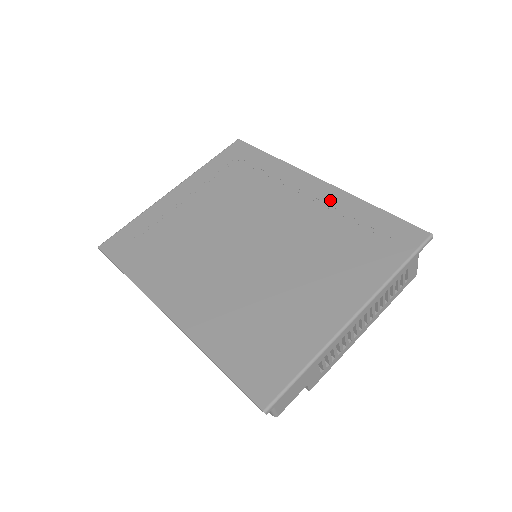
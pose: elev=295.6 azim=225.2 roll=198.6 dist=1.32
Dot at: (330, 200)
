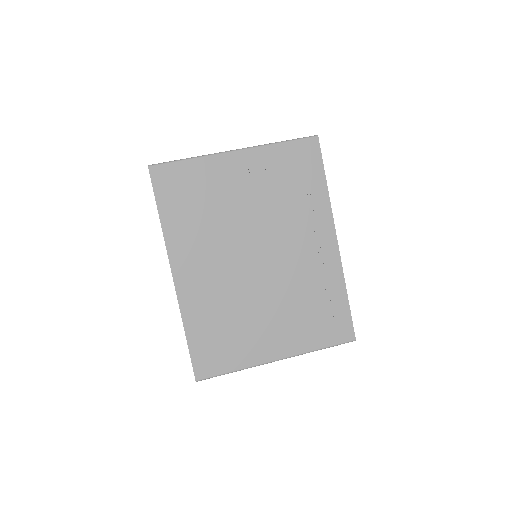
Dot at: (329, 267)
